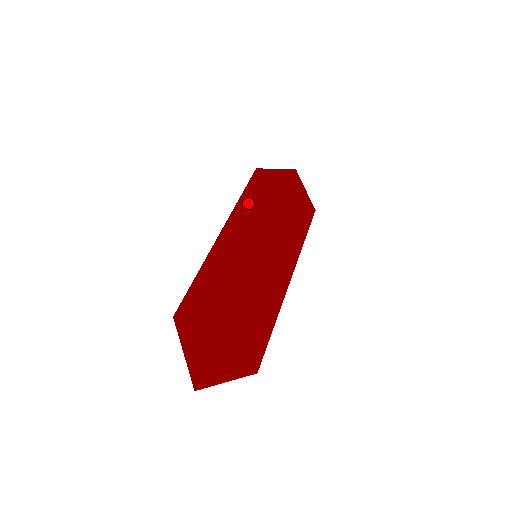
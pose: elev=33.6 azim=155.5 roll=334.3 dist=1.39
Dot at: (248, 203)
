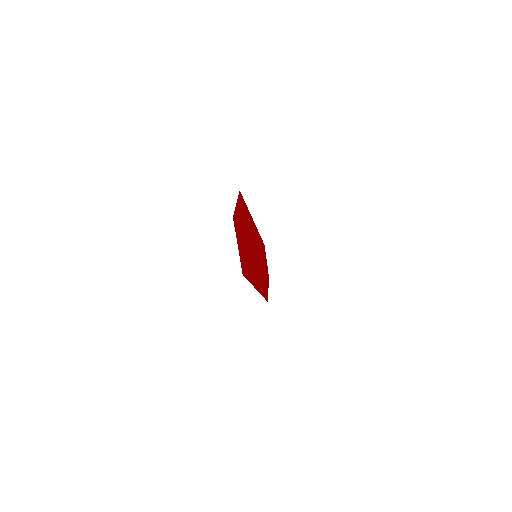
Dot at: (260, 242)
